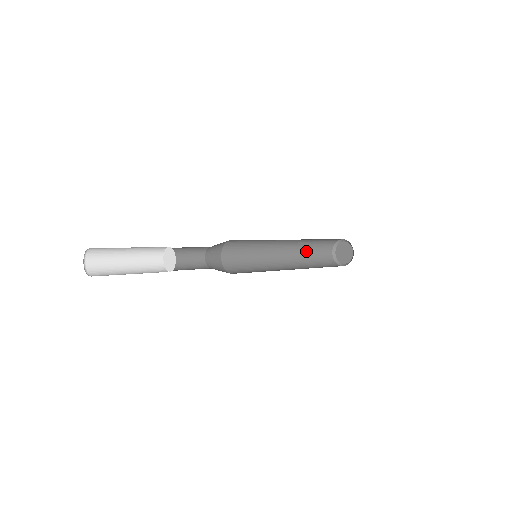
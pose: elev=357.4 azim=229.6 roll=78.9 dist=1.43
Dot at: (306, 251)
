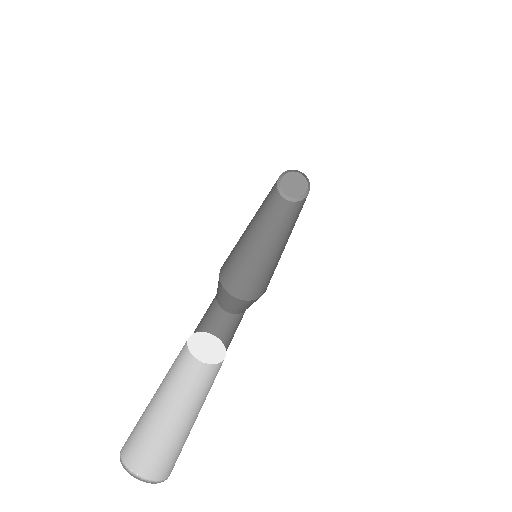
Dot at: (265, 205)
